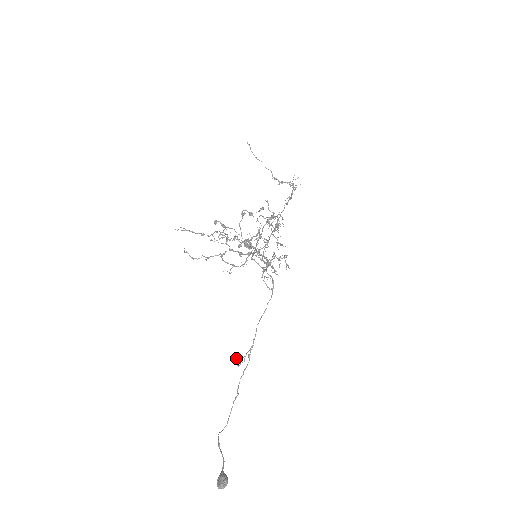
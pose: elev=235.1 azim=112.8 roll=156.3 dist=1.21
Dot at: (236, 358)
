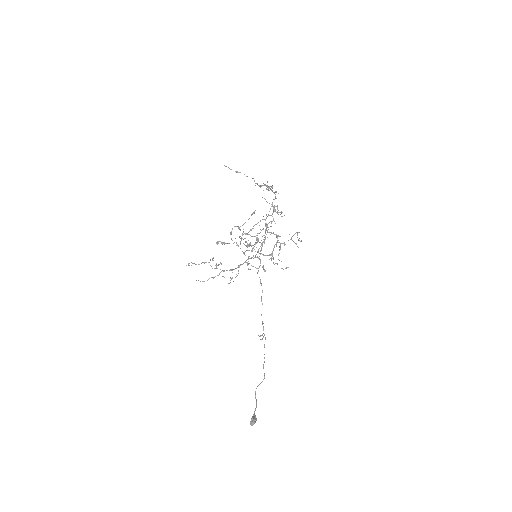
Dot at: occluded
